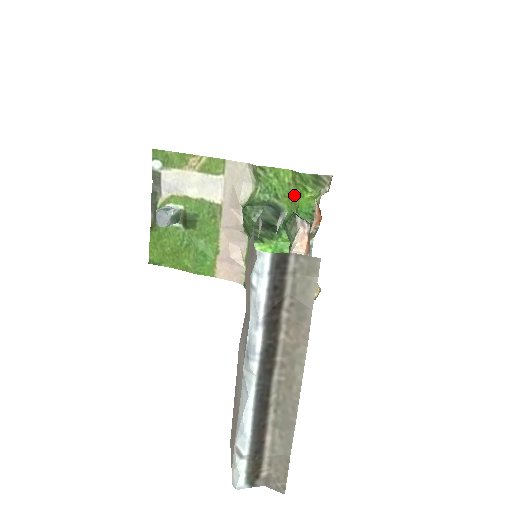
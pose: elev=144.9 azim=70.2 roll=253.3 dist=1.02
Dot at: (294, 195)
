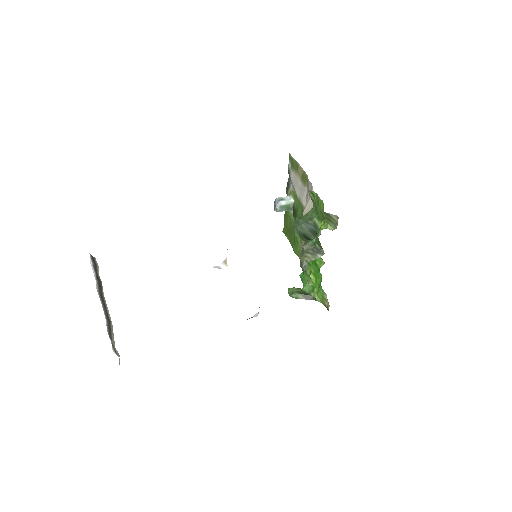
Dot at: occluded
